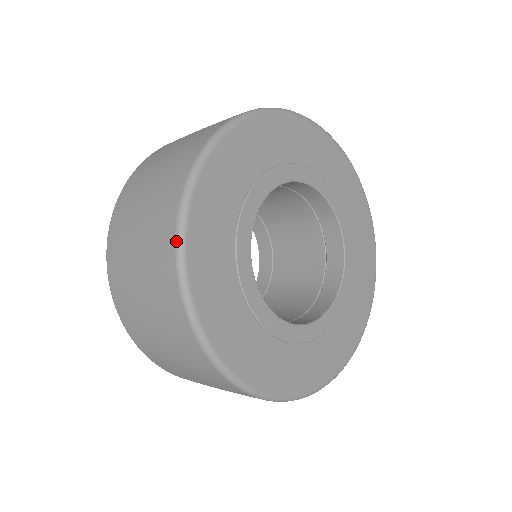
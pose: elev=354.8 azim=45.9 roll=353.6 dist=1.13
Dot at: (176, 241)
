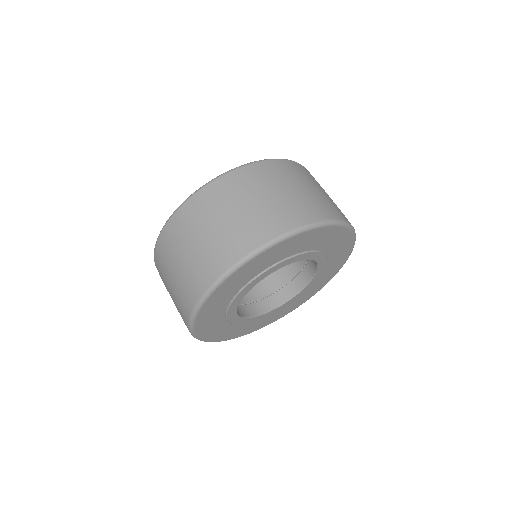
Dot at: (190, 318)
